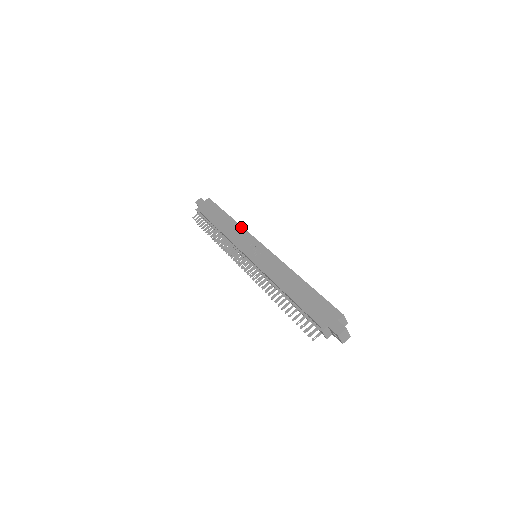
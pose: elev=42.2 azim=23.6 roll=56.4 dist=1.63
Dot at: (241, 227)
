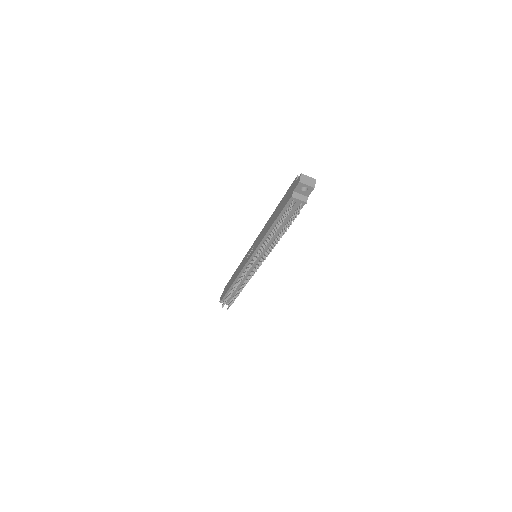
Dot at: (241, 262)
